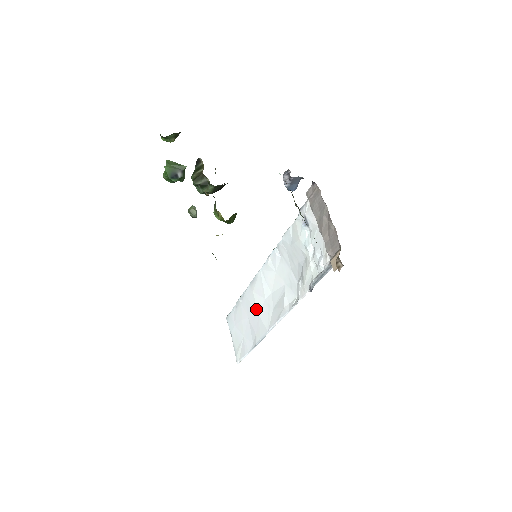
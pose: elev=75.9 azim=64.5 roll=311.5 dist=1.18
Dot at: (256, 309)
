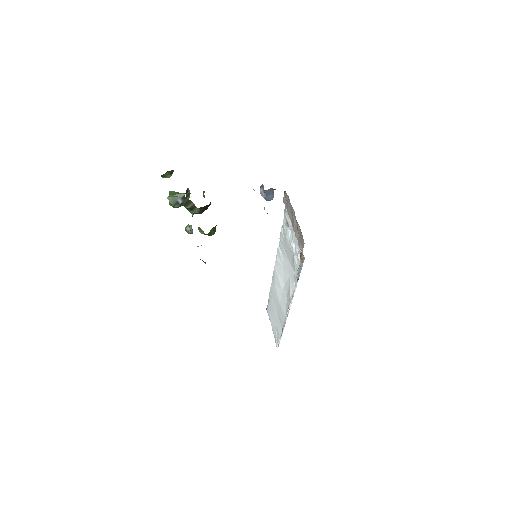
Dot at: (278, 299)
